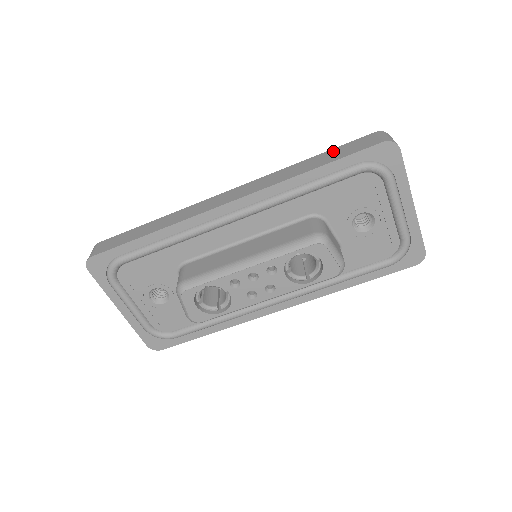
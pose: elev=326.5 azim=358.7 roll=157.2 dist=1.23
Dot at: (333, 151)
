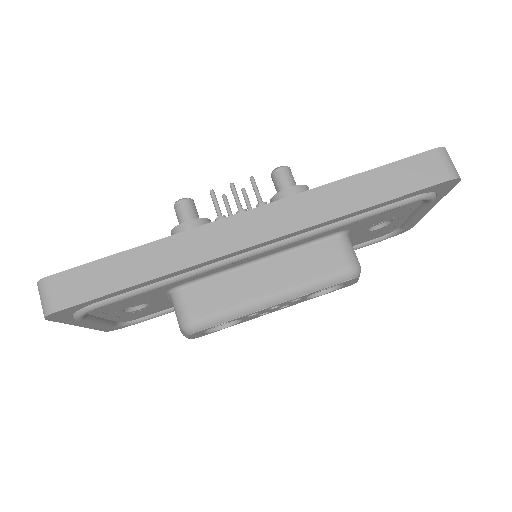
Dot at: (387, 172)
